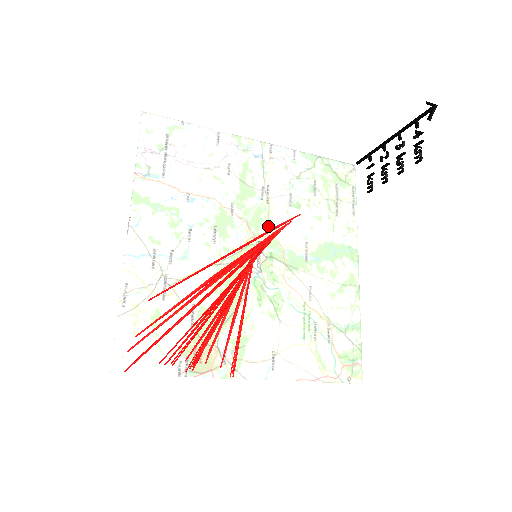
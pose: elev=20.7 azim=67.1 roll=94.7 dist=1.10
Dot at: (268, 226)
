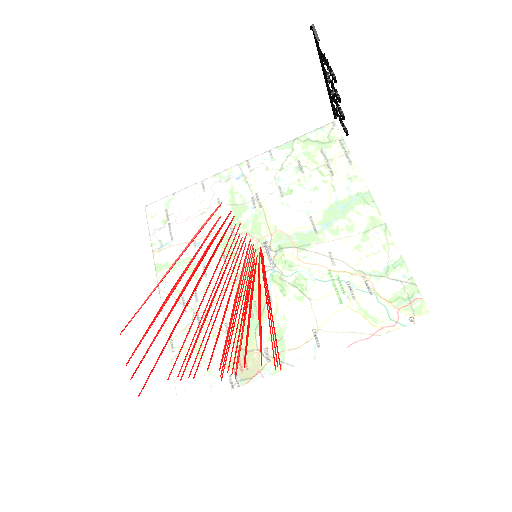
Dot at: (268, 225)
